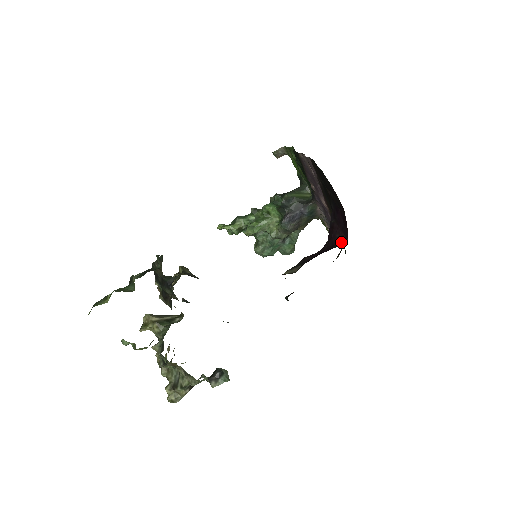
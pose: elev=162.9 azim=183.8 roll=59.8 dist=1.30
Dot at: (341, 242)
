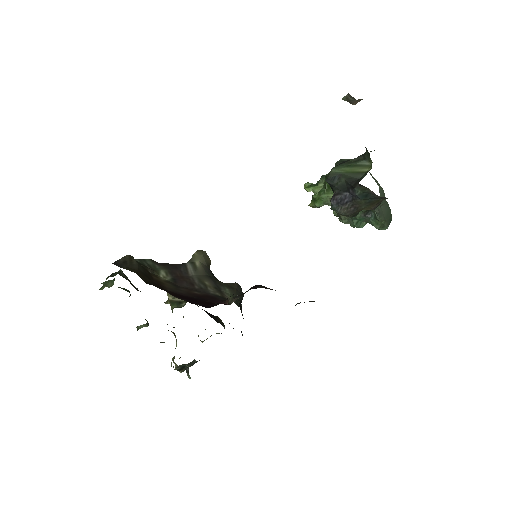
Dot at: (222, 301)
